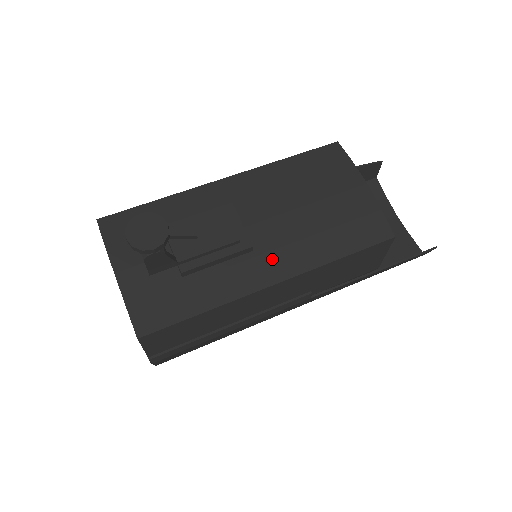
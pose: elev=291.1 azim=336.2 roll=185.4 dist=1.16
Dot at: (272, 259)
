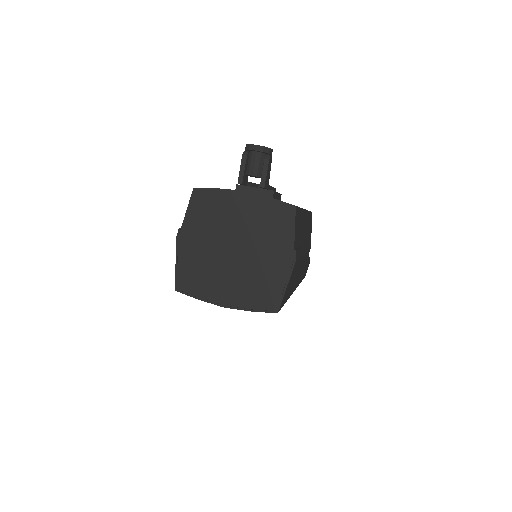
Dot at: occluded
